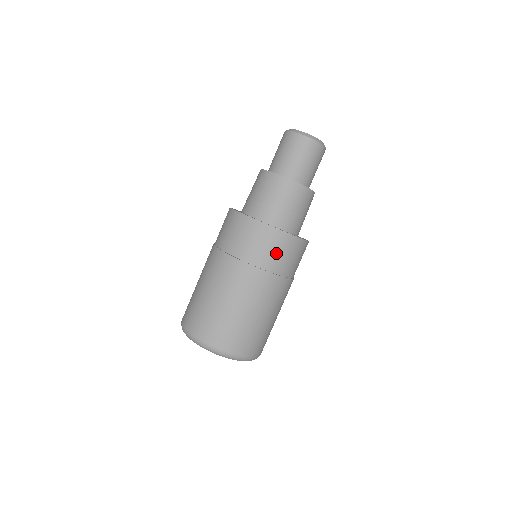
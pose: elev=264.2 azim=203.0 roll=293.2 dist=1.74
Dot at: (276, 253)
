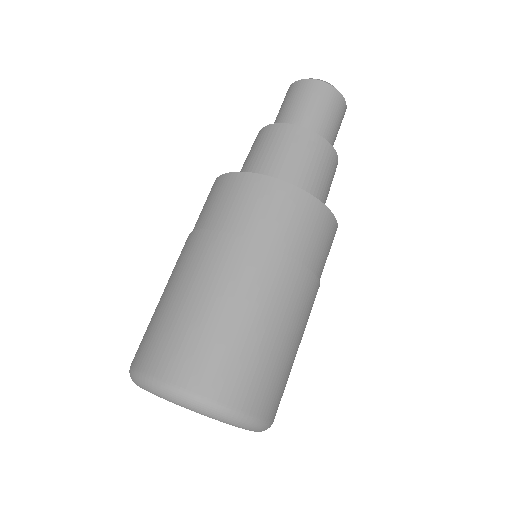
Dot at: (297, 226)
